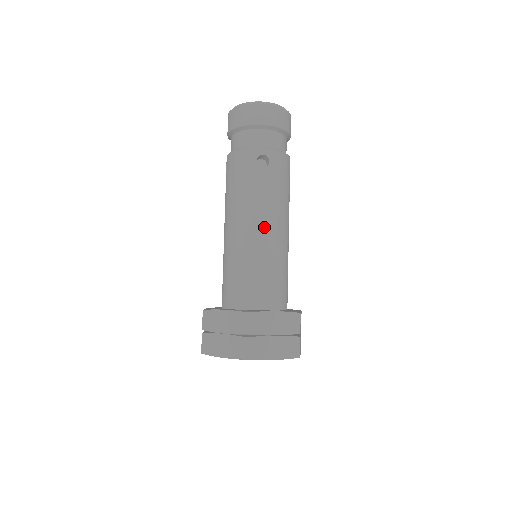
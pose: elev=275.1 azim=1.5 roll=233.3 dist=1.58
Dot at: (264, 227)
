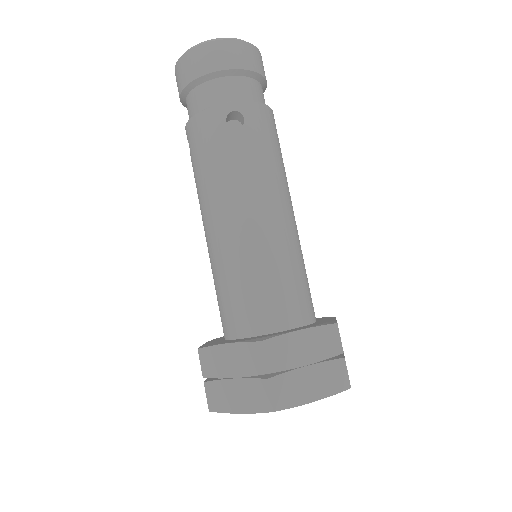
Dot at: (257, 212)
